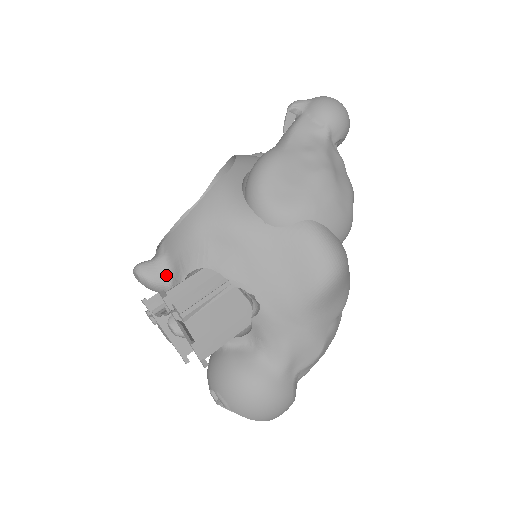
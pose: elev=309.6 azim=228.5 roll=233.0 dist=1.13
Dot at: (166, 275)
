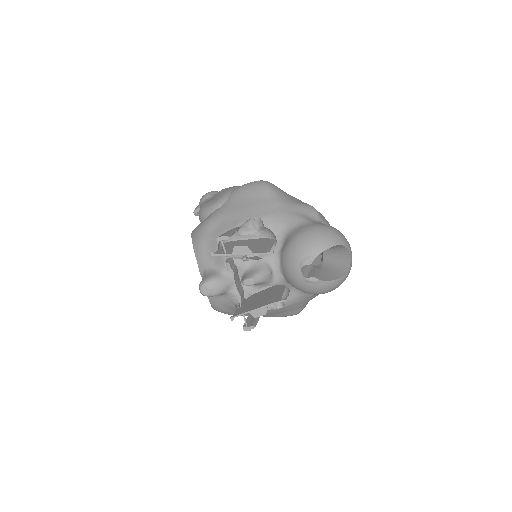
Dot at: (215, 271)
